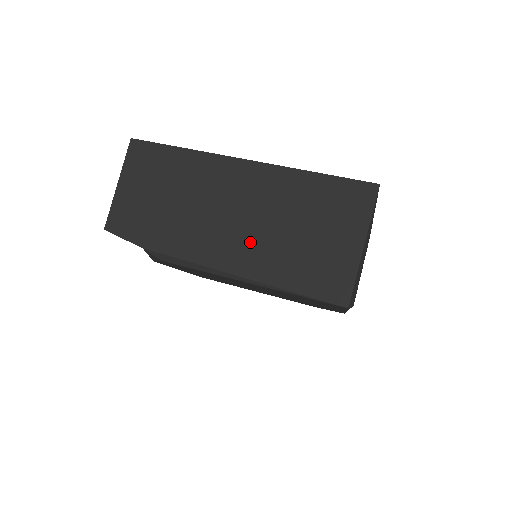
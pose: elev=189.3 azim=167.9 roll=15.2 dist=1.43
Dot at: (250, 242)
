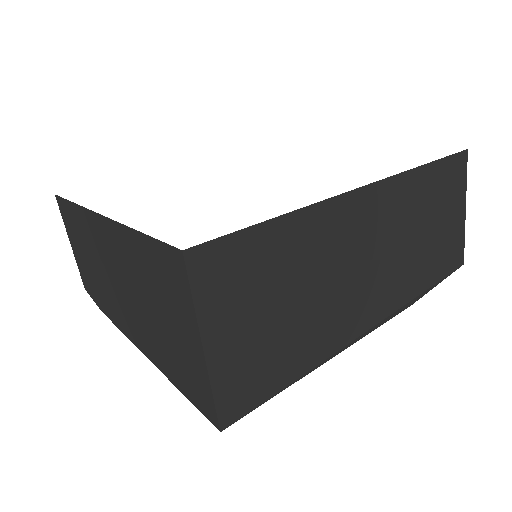
Dot at: (138, 320)
